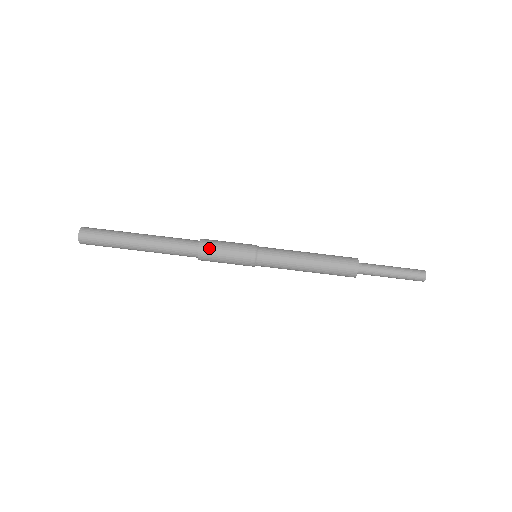
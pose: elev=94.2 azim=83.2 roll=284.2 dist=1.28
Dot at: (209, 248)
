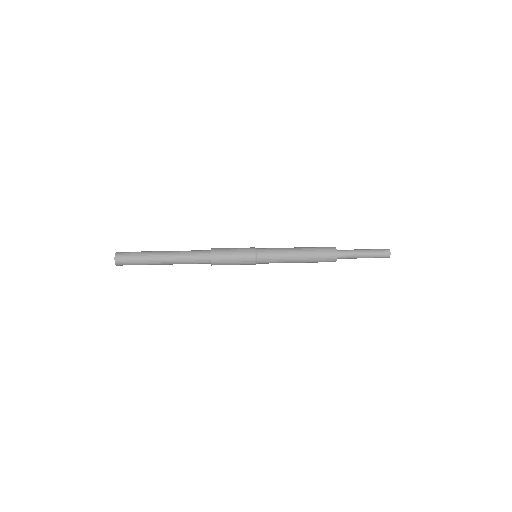
Dot at: (219, 254)
